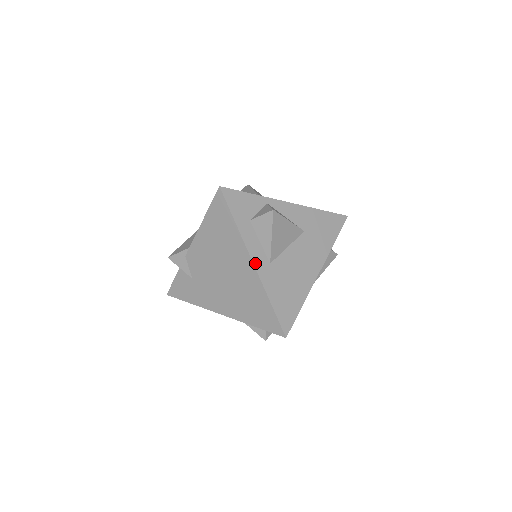
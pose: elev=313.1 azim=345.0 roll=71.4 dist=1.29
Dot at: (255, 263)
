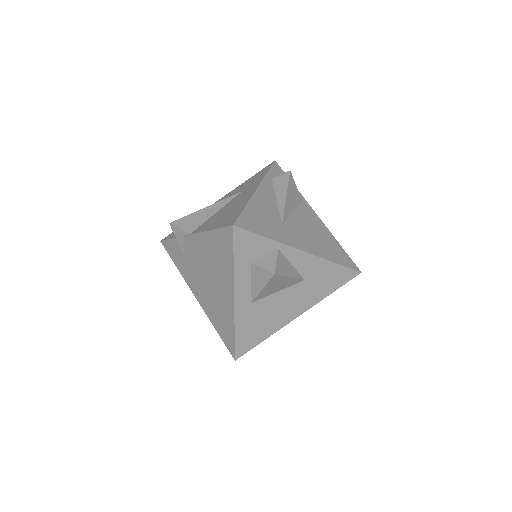
Dot at: (236, 300)
